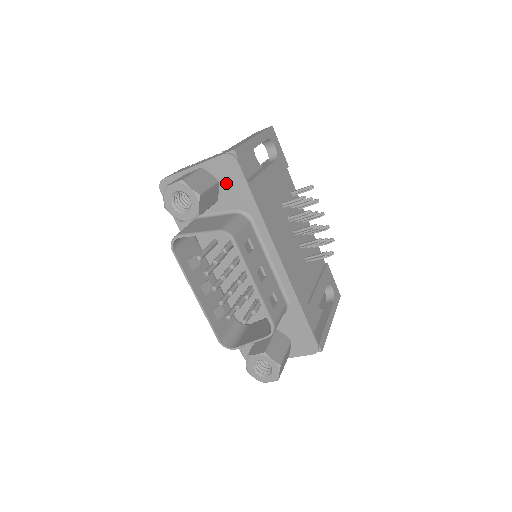
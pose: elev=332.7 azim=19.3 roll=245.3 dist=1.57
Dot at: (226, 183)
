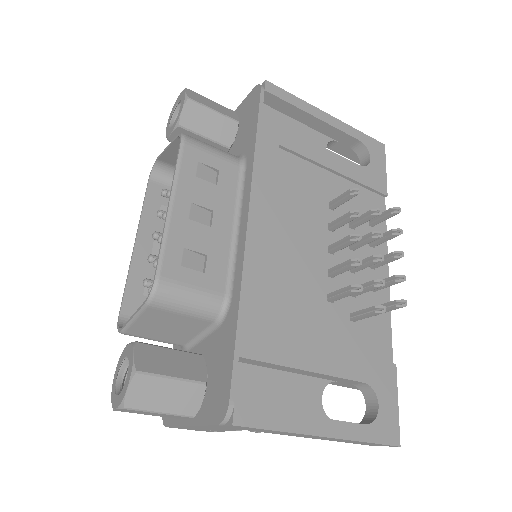
Dot at: (244, 123)
